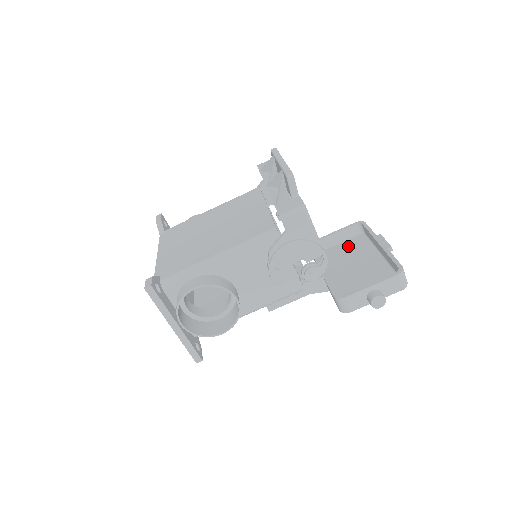
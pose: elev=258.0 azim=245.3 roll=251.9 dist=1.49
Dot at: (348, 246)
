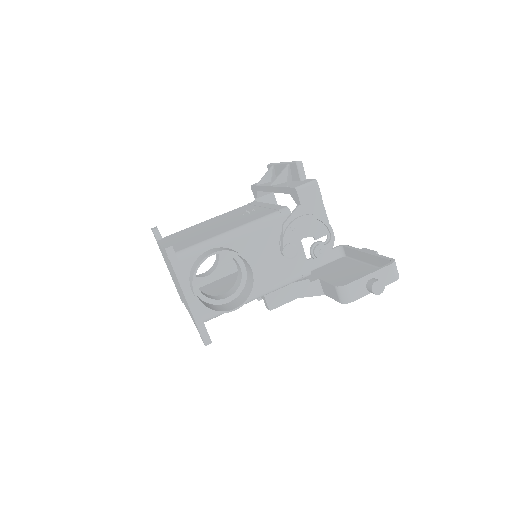
Dot at: (332, 265)
